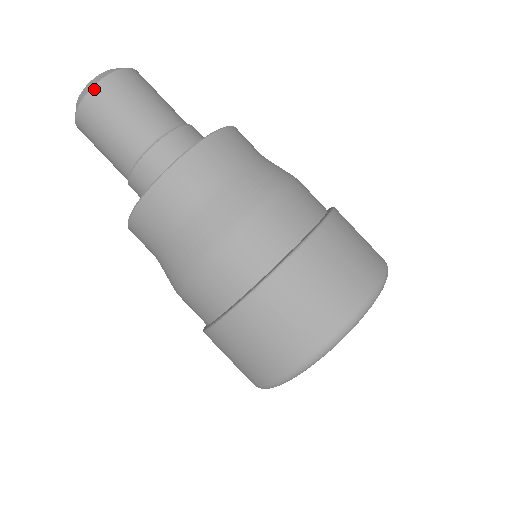
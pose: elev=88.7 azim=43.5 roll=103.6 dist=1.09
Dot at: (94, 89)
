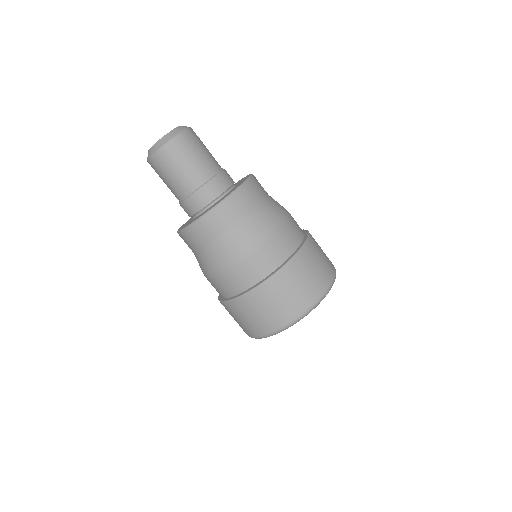
Dot at: (149, 161)
